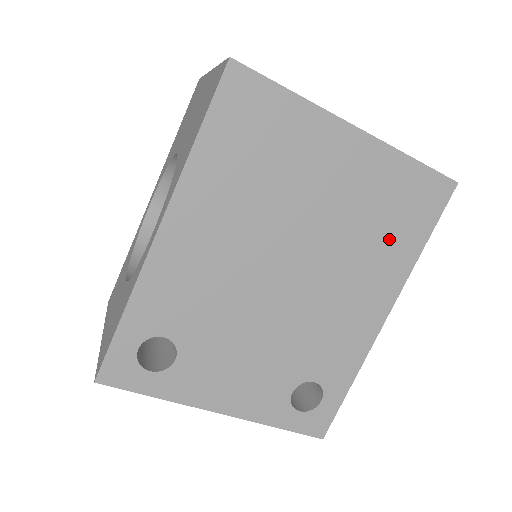
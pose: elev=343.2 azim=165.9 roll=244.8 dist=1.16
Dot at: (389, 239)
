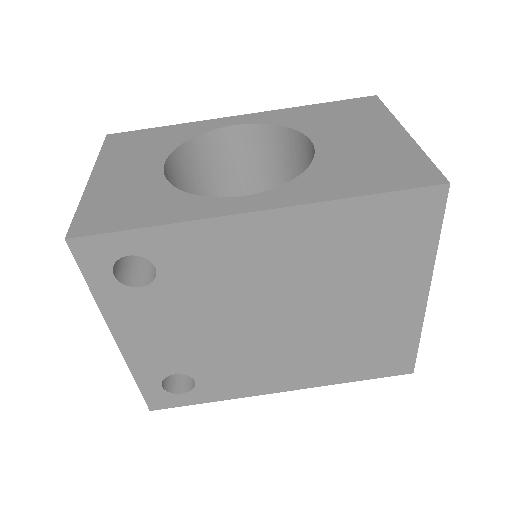
Dot at: (347, 361)
